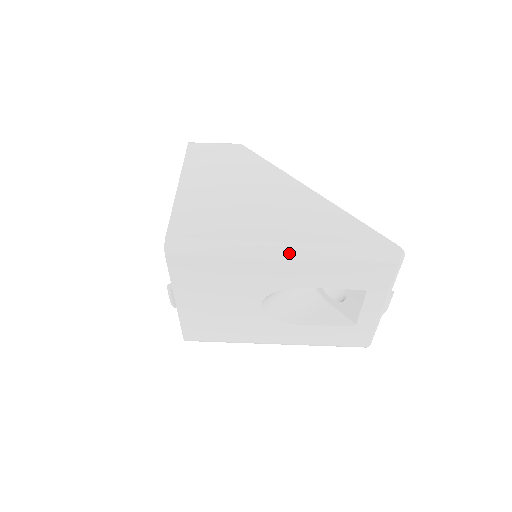
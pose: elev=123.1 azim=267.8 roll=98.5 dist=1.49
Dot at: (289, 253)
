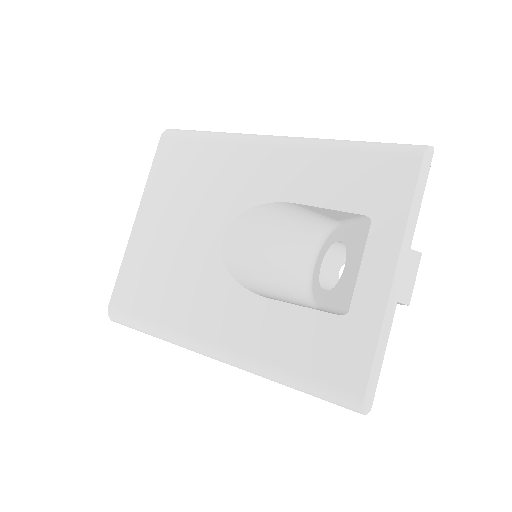
Dot at: (282, 139)
